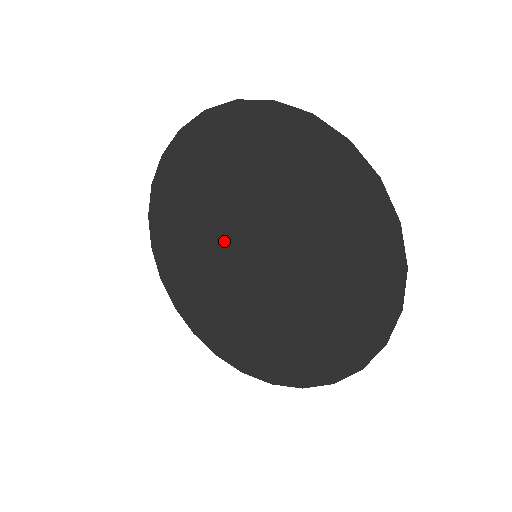
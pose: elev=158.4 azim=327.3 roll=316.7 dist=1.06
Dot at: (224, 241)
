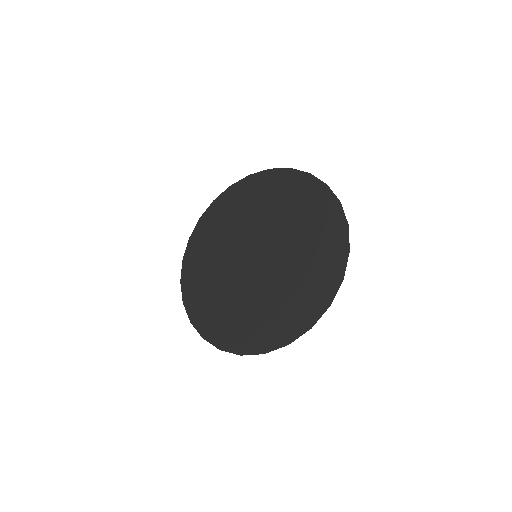
Dot at: (235, 255)
